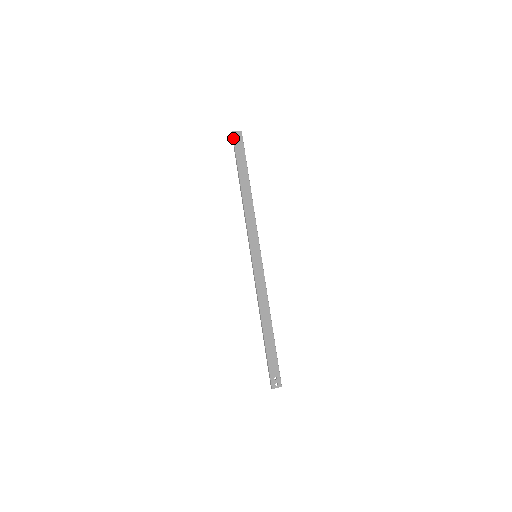
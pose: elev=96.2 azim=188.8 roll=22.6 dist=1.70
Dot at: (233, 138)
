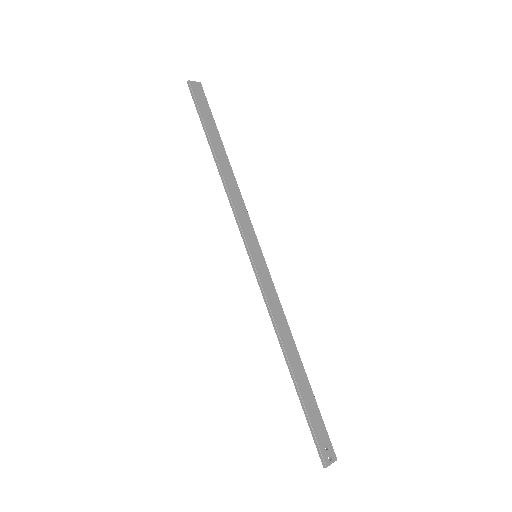
Dot at: (191, 89)
